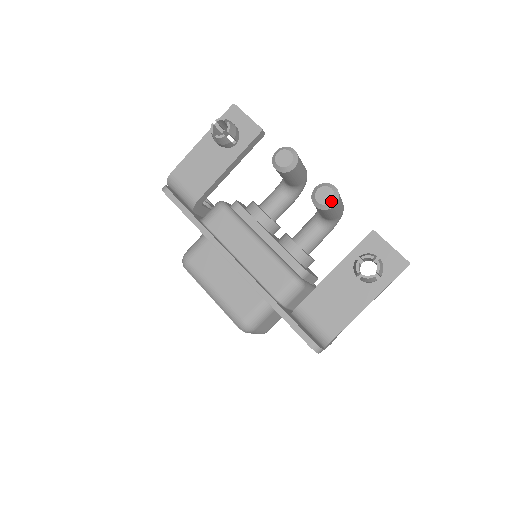
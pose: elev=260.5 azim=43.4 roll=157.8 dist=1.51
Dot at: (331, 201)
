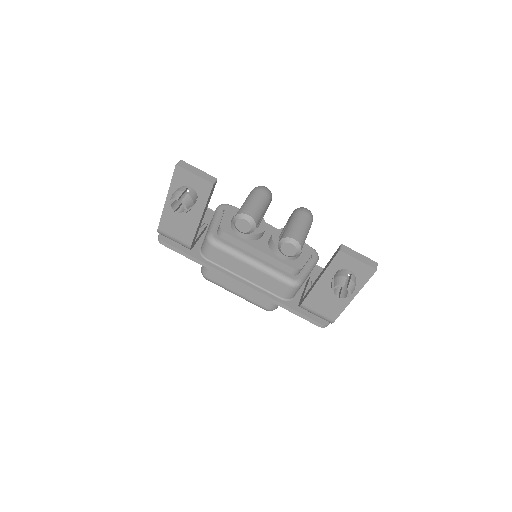
Dot at: (295, 253)
